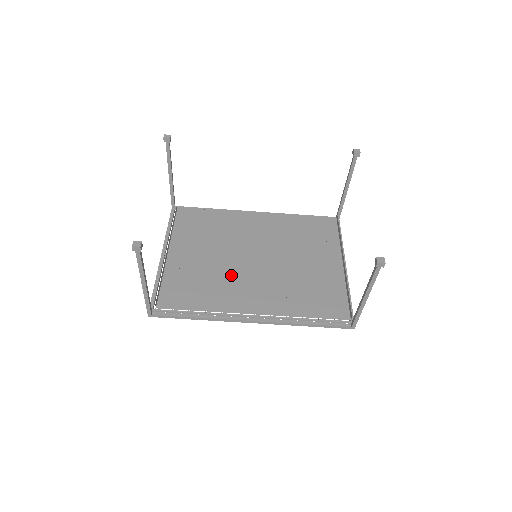
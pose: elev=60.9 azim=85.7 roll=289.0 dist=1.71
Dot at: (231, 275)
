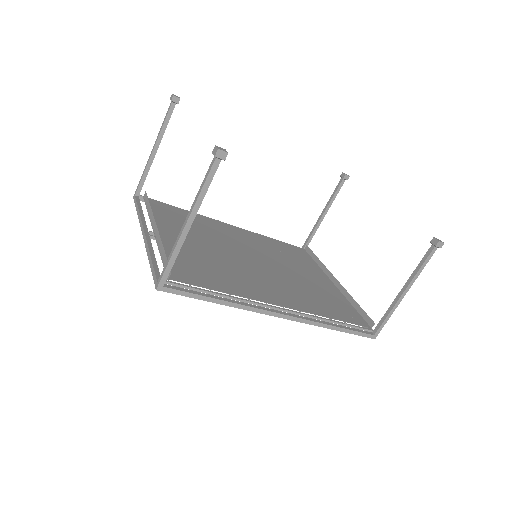
Dot at: (238, 268)
